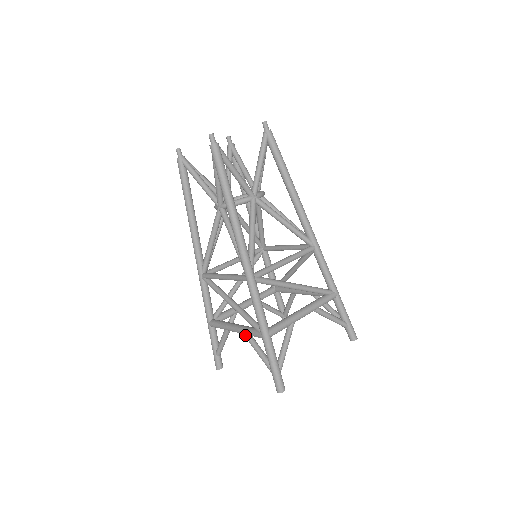
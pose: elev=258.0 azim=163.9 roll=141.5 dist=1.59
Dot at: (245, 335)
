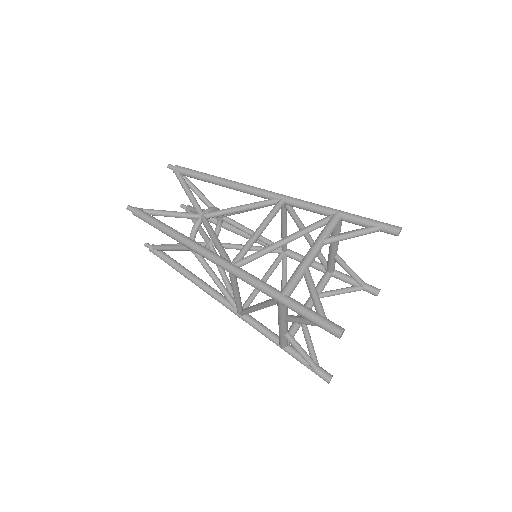
Dot at: (326, 238)
